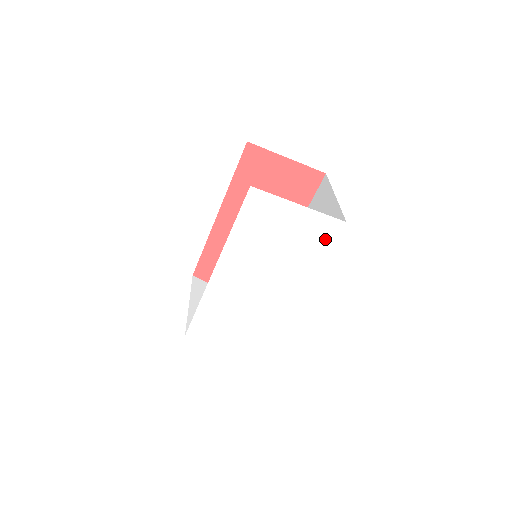
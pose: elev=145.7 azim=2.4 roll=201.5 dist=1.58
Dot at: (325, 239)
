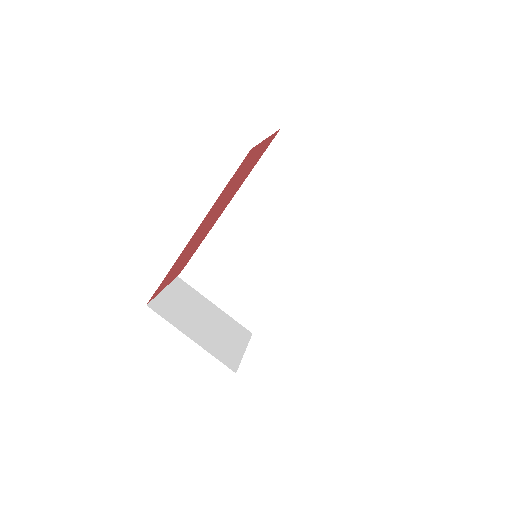
Dot at: occluded
